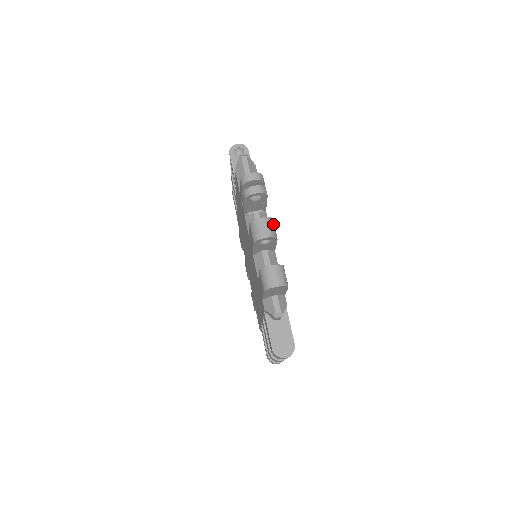
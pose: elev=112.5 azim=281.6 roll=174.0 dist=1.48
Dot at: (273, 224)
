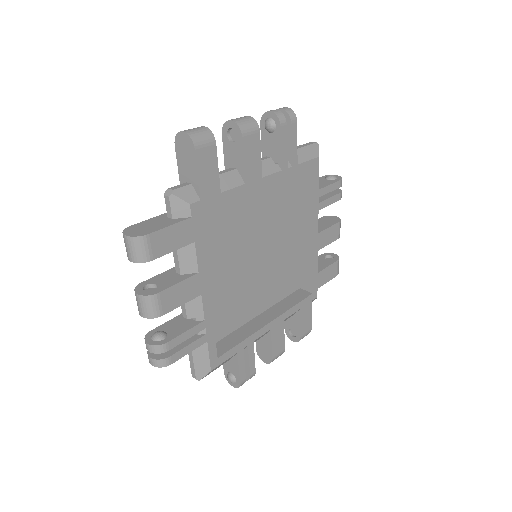
Dot at: (253, 126)
